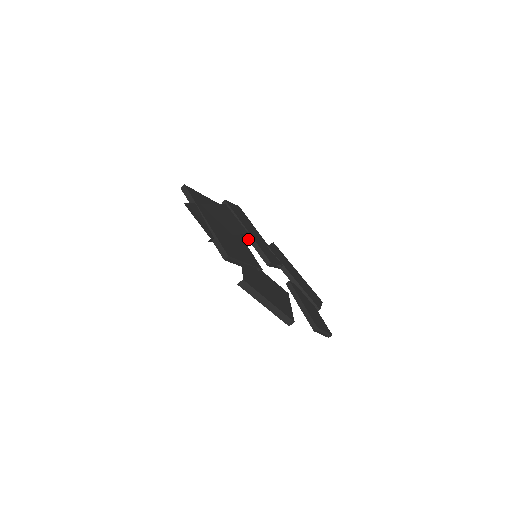
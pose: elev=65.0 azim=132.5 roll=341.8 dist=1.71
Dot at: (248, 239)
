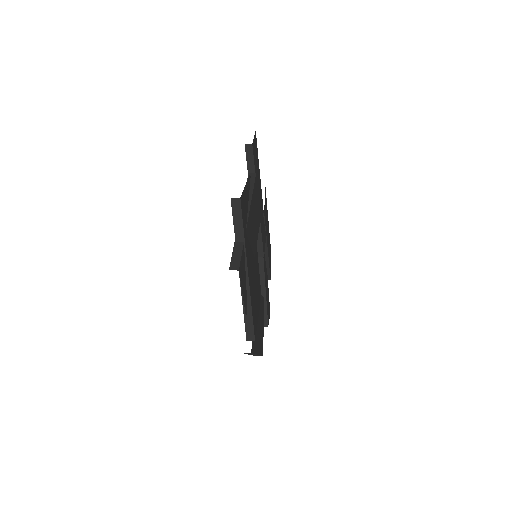
Dot at: occluded
